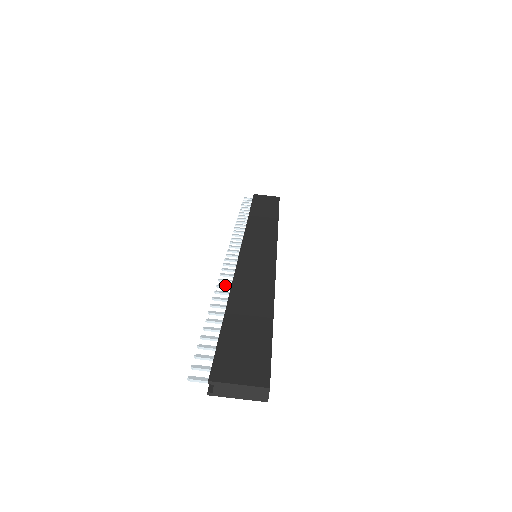
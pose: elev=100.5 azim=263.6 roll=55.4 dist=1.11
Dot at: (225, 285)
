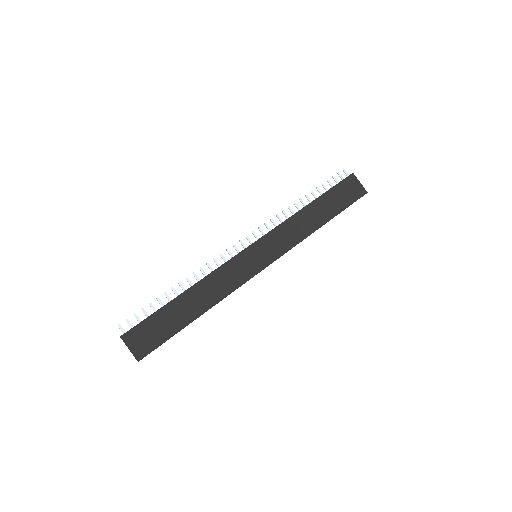
Dot at: (204, 272)
